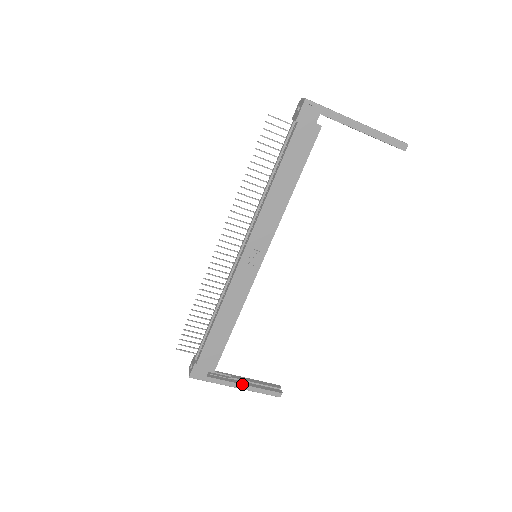
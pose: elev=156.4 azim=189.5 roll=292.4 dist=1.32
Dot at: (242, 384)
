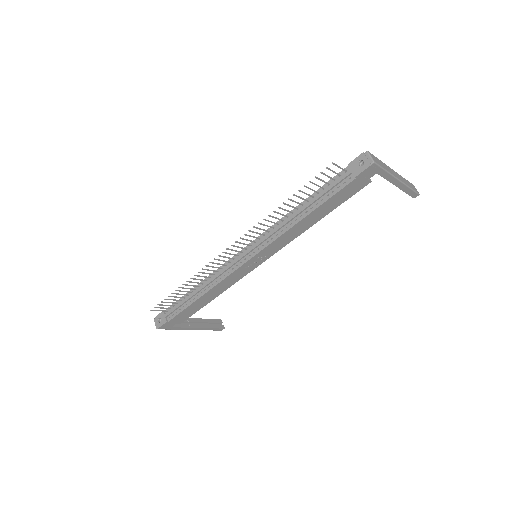
Dot at: (197, 328)
